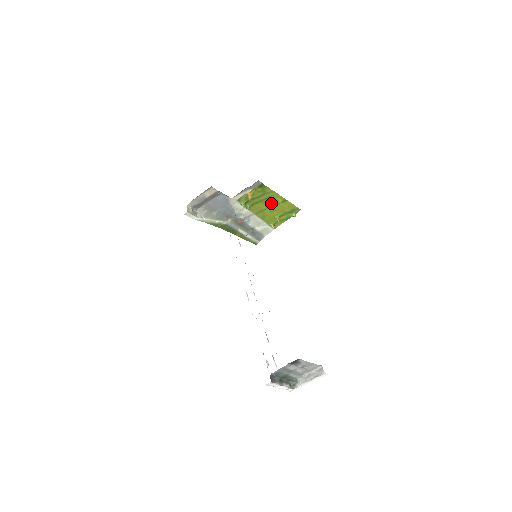
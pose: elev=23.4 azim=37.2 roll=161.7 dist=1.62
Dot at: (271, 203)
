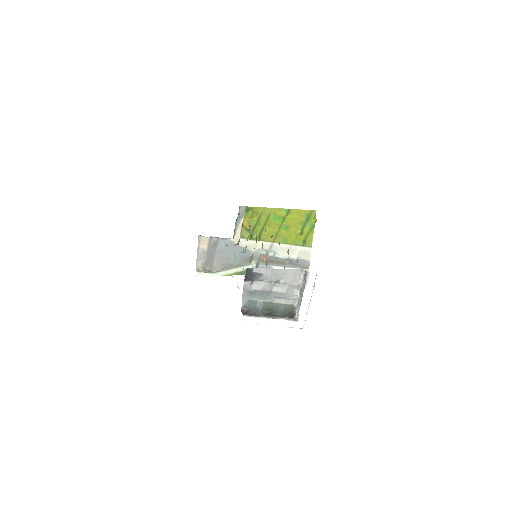
Dot at: (277, 222)
